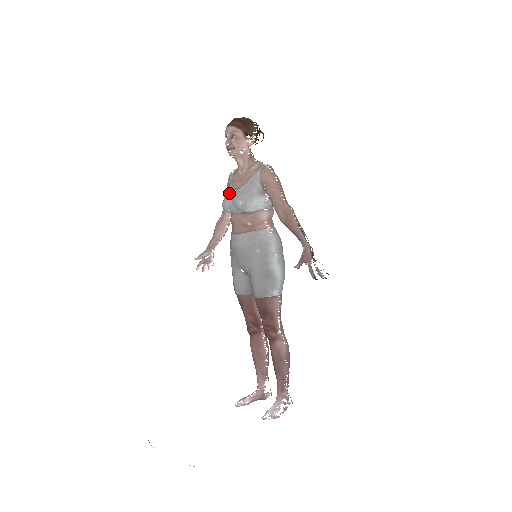
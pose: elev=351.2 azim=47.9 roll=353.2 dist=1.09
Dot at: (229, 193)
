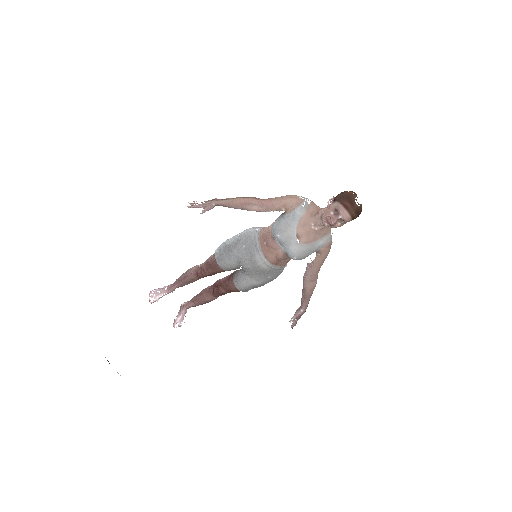
Dot at: (291, 235)
